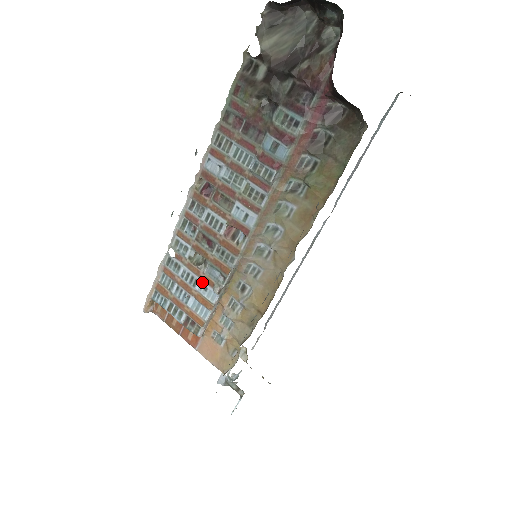
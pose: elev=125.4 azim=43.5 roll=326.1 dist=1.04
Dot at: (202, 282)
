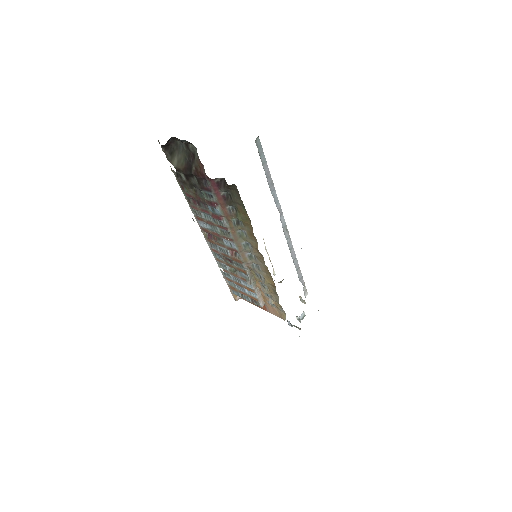
Dot at: (242, 280)
